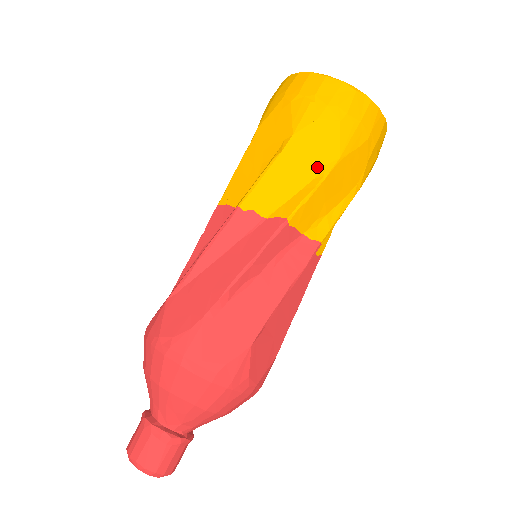
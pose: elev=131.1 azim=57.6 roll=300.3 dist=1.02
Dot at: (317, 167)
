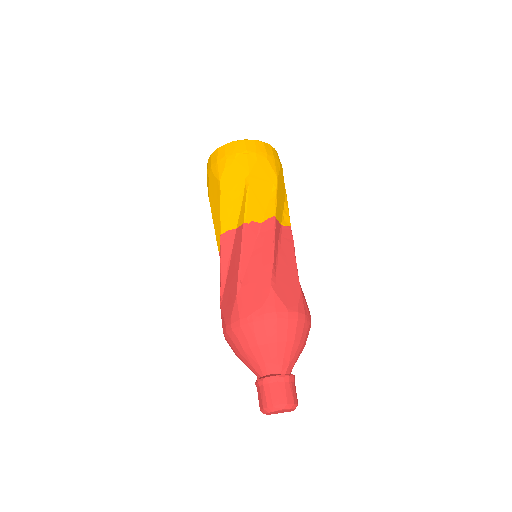
Dot at: (270, 186)
